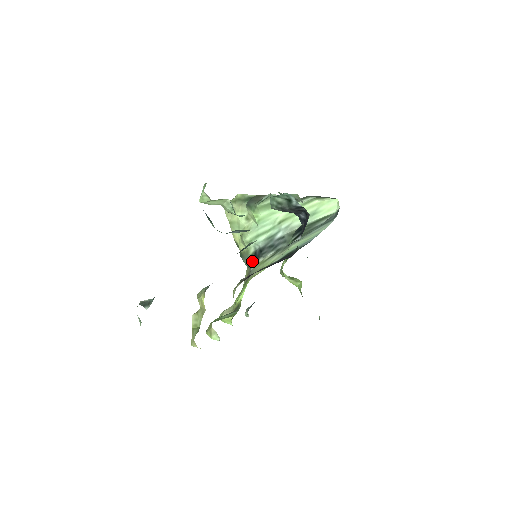
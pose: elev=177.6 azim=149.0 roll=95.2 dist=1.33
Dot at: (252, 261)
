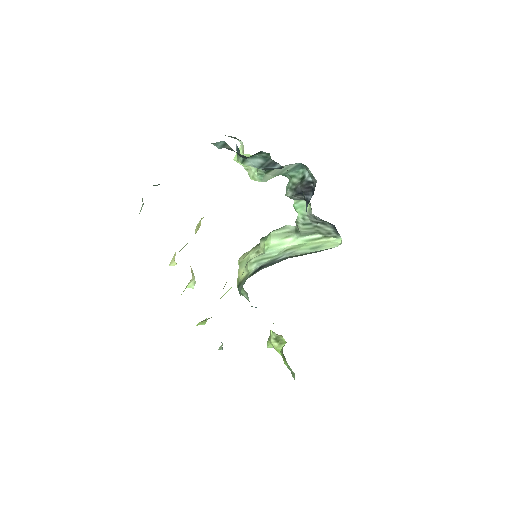
Dot at: occluded
